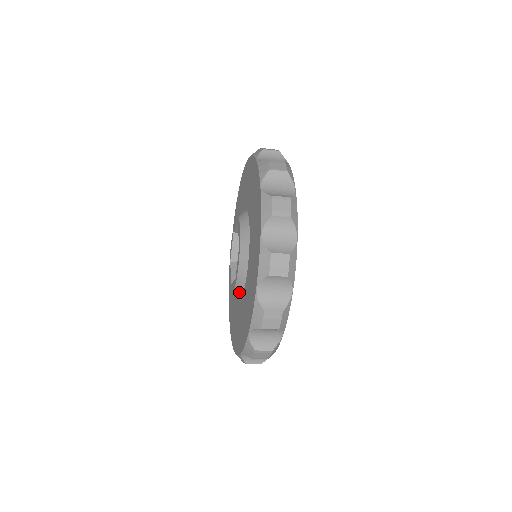
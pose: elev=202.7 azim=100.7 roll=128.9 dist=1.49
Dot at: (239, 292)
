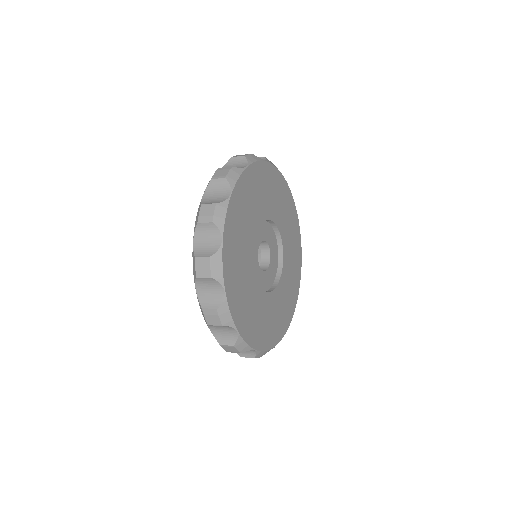
Dot at: occluded
